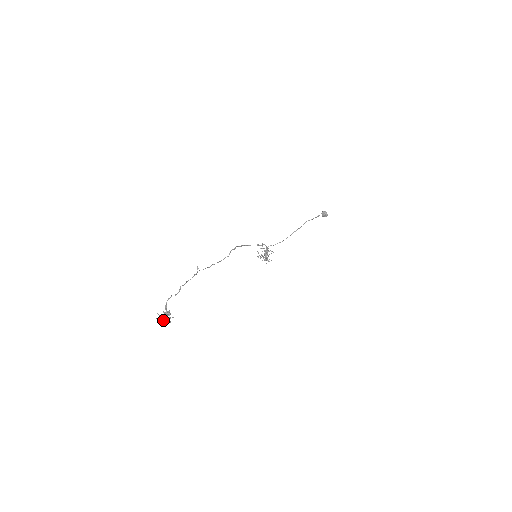
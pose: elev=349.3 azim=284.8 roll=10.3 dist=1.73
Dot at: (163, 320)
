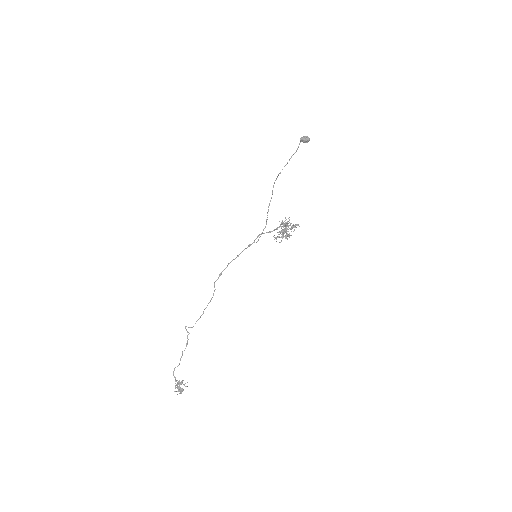
Dot at: (180, 389)
